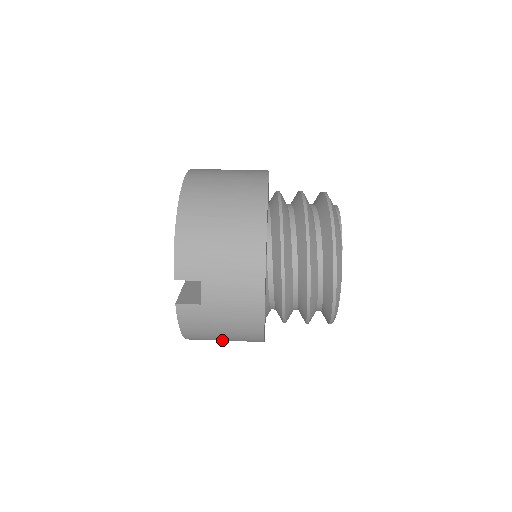
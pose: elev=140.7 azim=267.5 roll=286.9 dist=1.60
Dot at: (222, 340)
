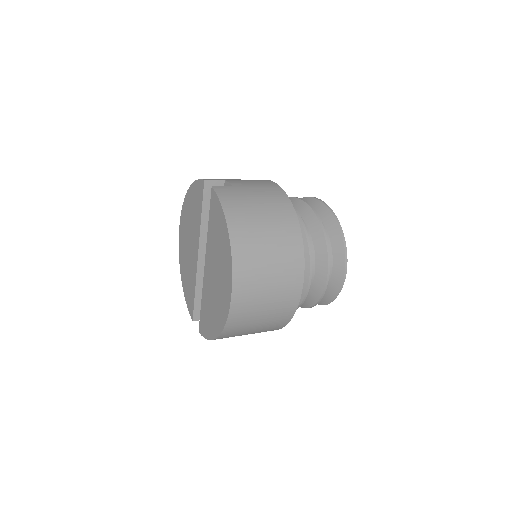
Dot at: (264, 239)
